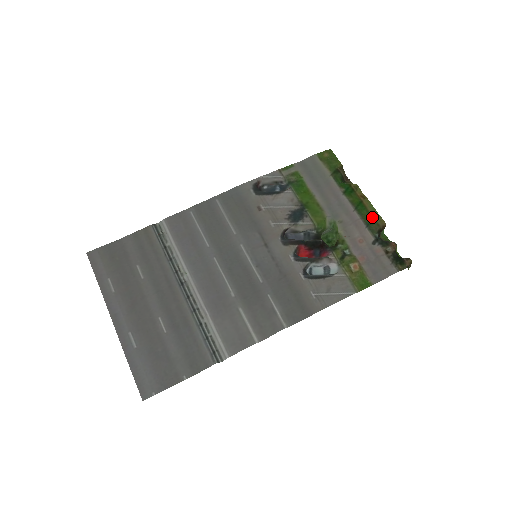
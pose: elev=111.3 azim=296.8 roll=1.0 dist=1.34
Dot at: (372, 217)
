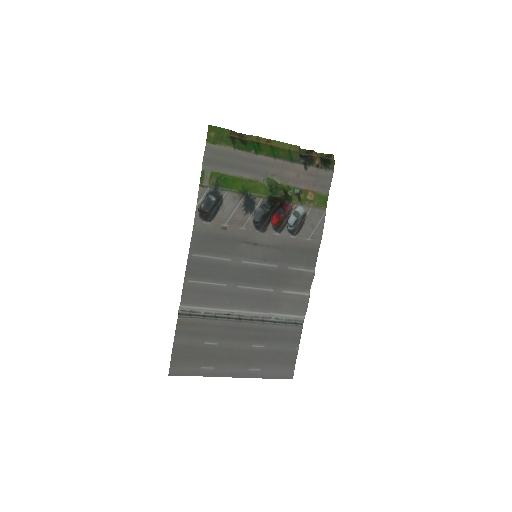
Dot at: (288, 151)
